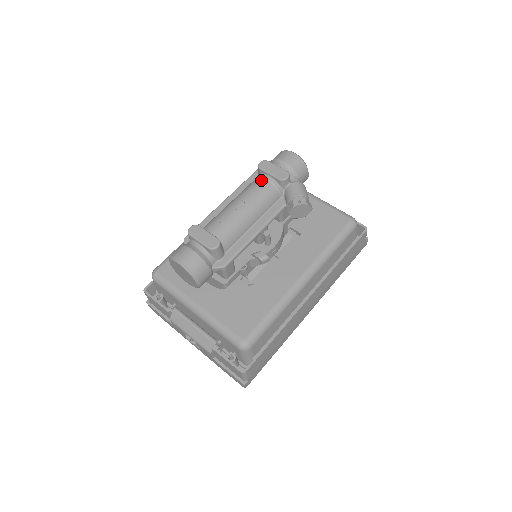
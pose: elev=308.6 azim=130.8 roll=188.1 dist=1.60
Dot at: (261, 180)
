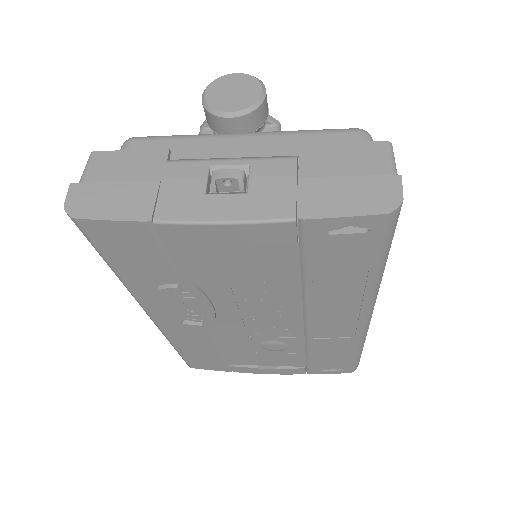
Dot at: occluded
